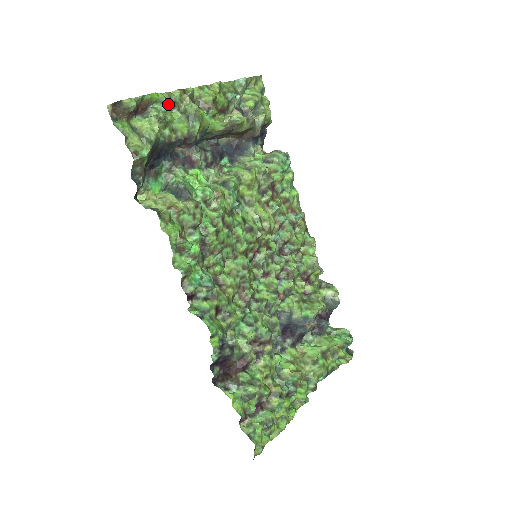
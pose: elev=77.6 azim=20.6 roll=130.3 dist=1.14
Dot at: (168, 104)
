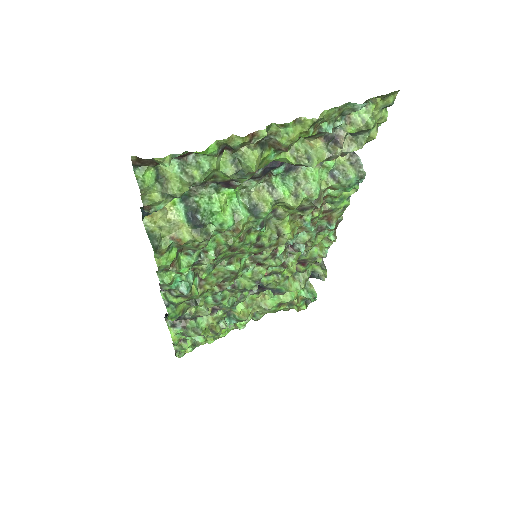
Dot at: (220, 152)
